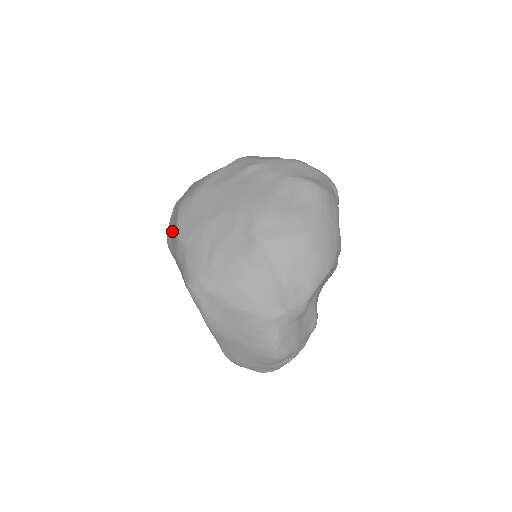
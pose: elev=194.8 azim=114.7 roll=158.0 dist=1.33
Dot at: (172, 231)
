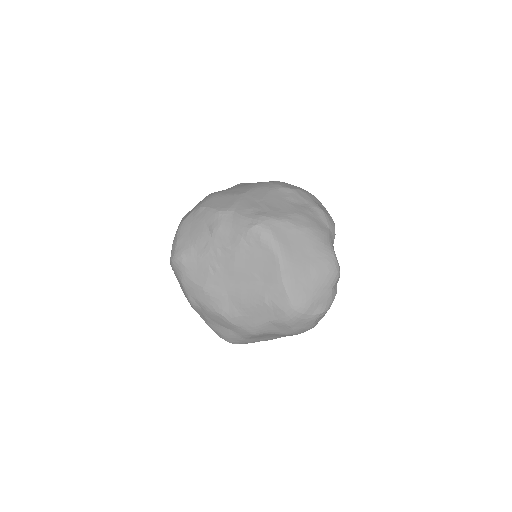
Dot at: (194, 230)
